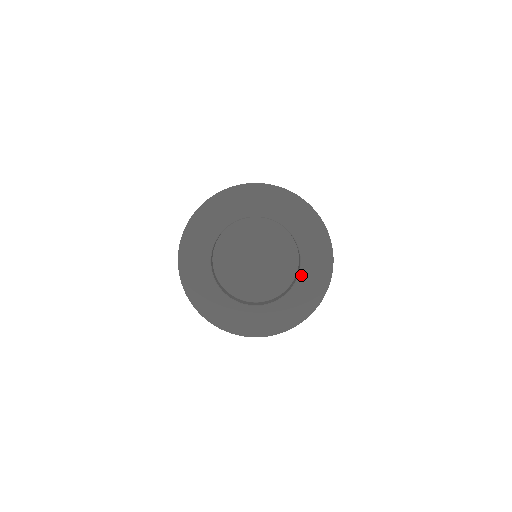
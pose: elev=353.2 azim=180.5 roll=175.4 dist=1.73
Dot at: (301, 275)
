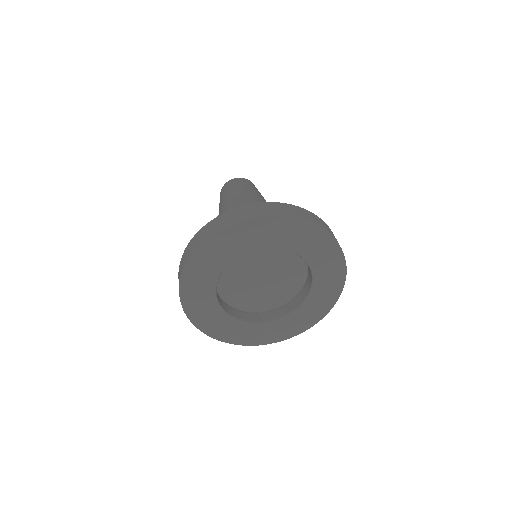
Dot at: (299, 310)
